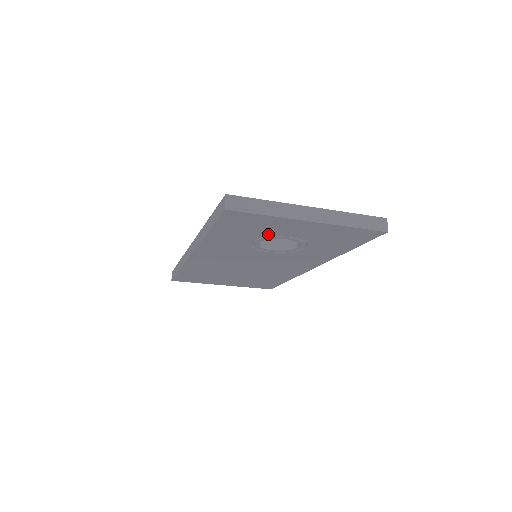
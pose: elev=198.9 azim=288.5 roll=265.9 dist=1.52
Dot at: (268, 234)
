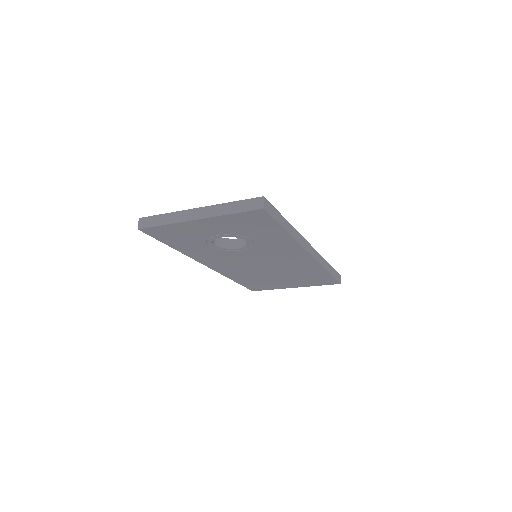
Dot at: (202, 237)
